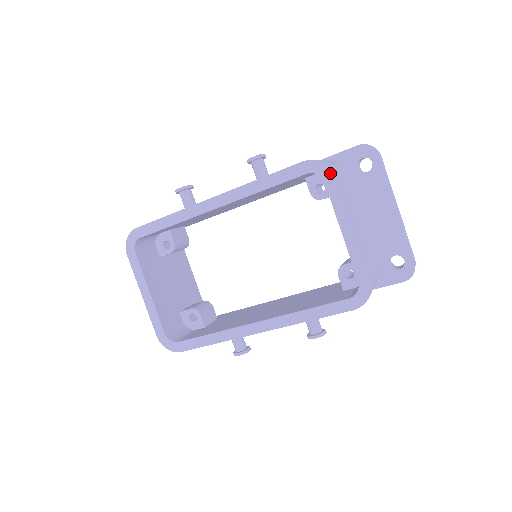
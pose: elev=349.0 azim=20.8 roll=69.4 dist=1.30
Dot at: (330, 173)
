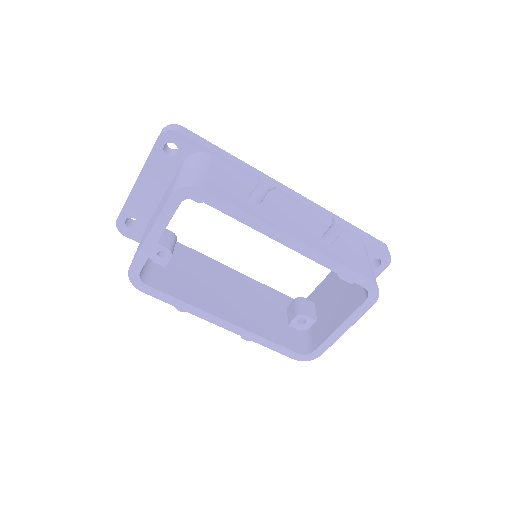
Dot at: (375, 300)
